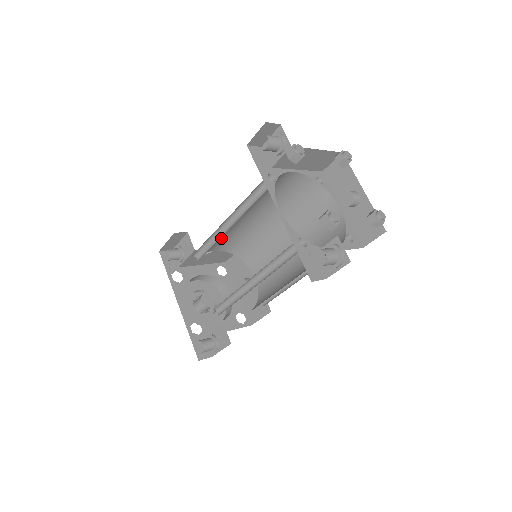
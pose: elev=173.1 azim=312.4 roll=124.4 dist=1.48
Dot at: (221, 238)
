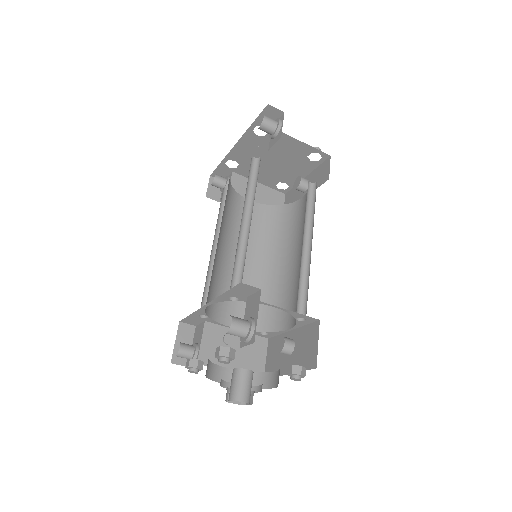
Dot at: occluded
